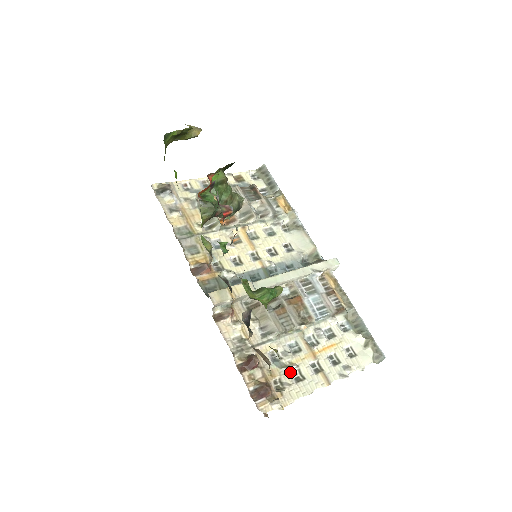
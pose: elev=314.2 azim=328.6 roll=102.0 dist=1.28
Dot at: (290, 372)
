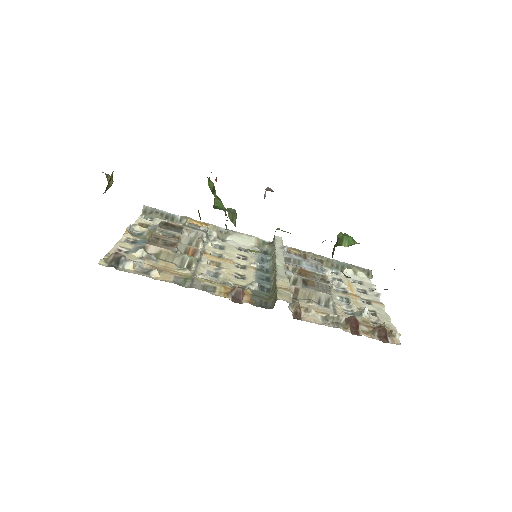
Dot at: (368, 313)
